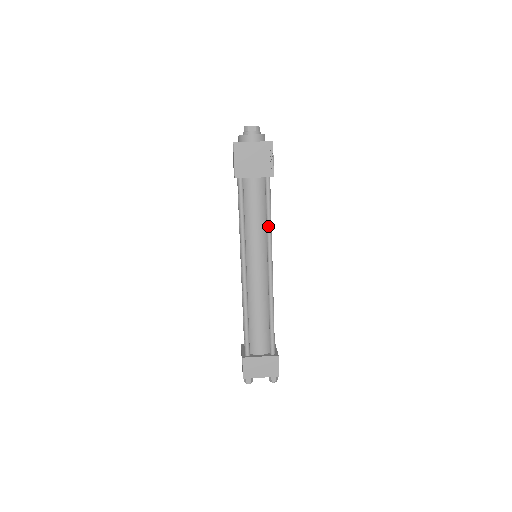
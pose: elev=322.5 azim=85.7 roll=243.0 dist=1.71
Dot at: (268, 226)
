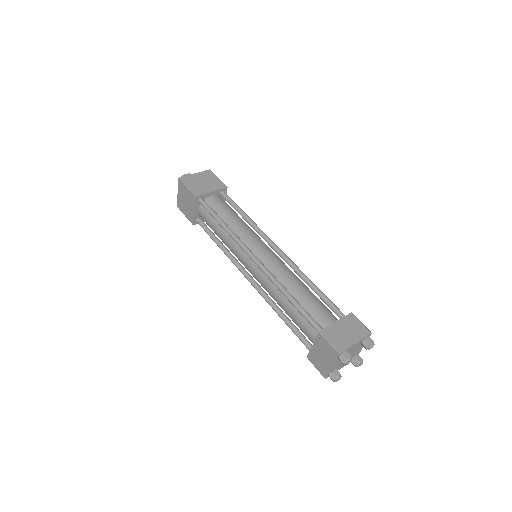
Dot at: (249, 219)
